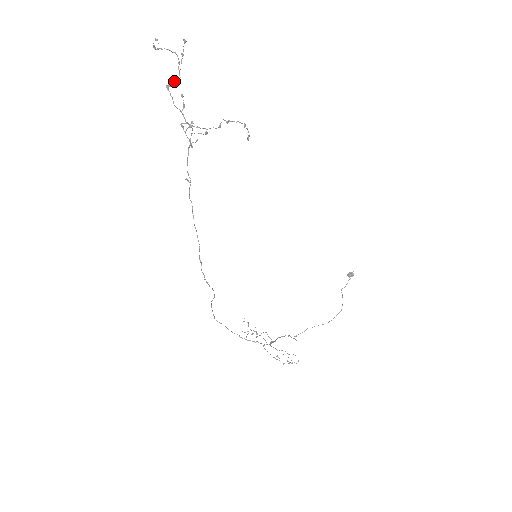
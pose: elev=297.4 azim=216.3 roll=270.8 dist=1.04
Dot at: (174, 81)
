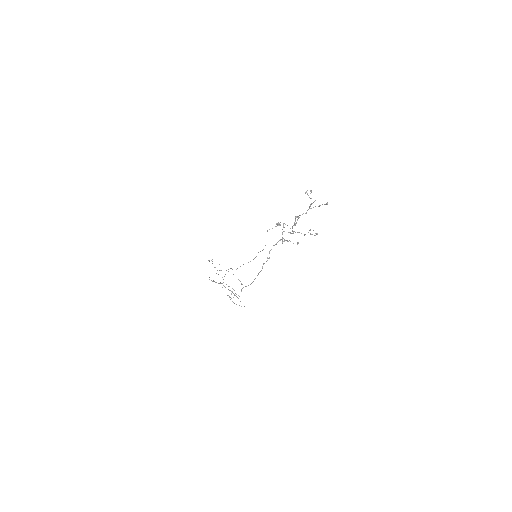
Dot at: (302, 214)
